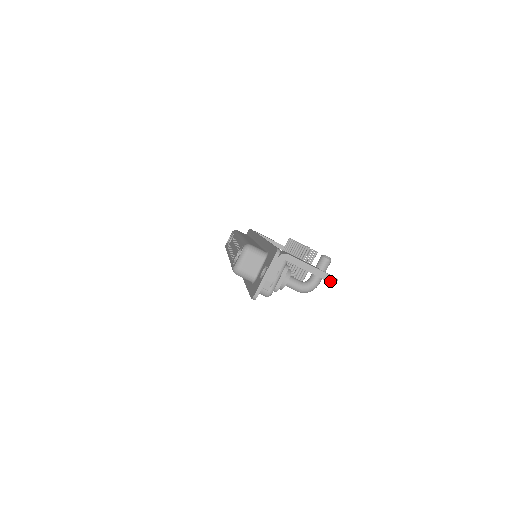
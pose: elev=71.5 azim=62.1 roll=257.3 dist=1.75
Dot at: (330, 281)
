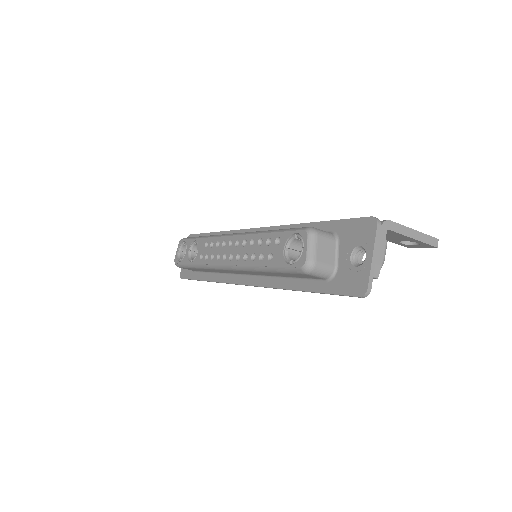
Dot at: (433, 244)
